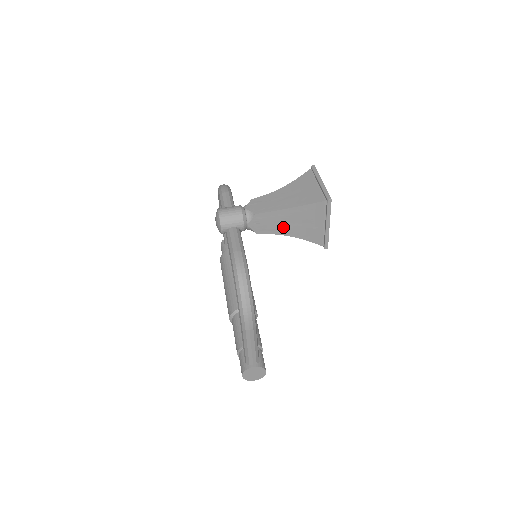
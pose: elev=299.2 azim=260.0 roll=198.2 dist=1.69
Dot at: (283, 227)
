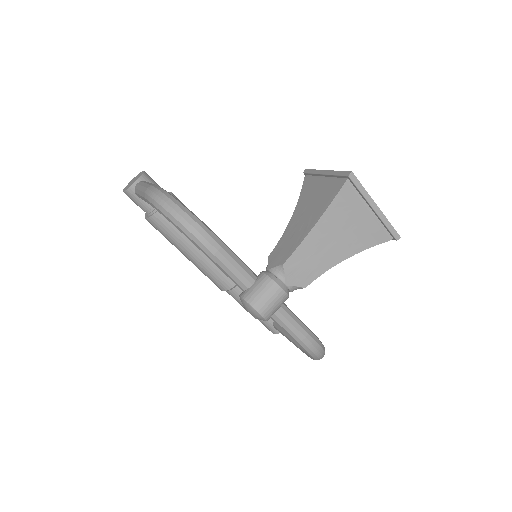
Dot at: occluded
